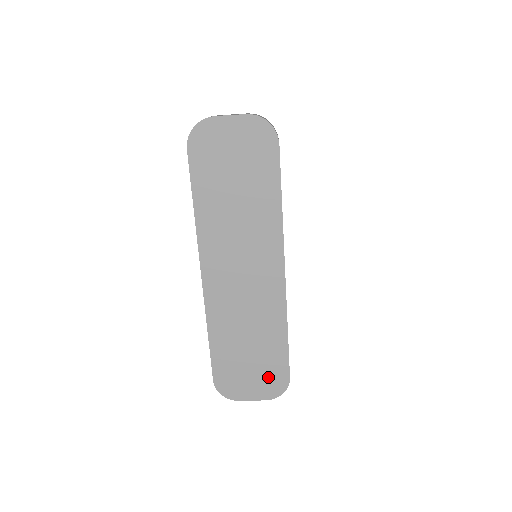
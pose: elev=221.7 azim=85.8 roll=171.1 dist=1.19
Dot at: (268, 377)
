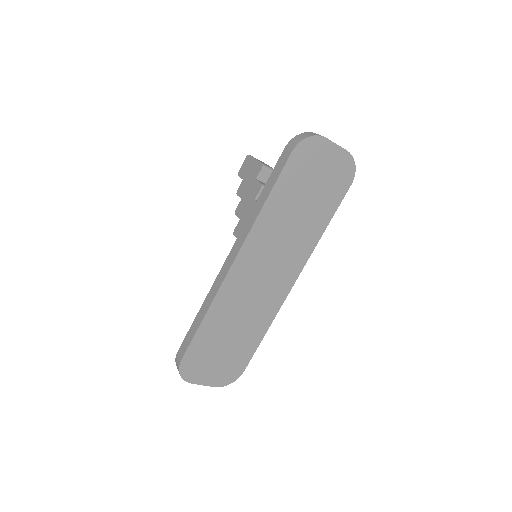
Dot at: (228, 367)
